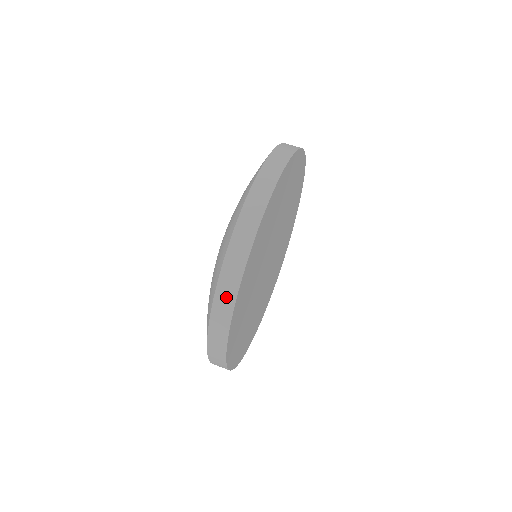
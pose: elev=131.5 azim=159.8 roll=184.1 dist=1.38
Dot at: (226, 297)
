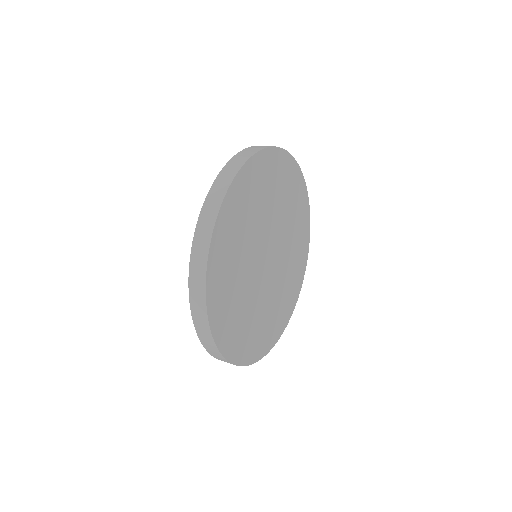
Dot at: (217, 194)
